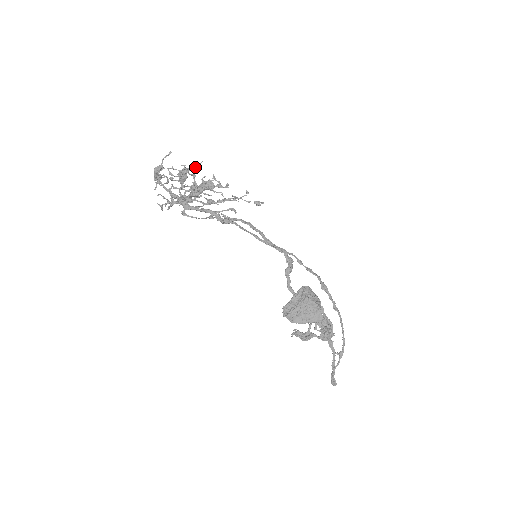
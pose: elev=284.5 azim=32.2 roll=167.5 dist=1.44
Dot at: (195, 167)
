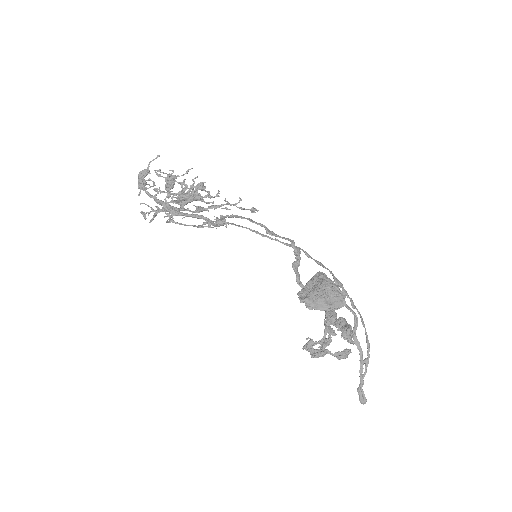
Dot at: (184, 174)
